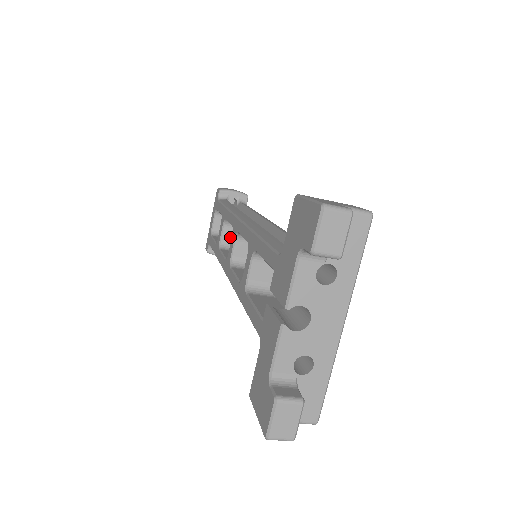
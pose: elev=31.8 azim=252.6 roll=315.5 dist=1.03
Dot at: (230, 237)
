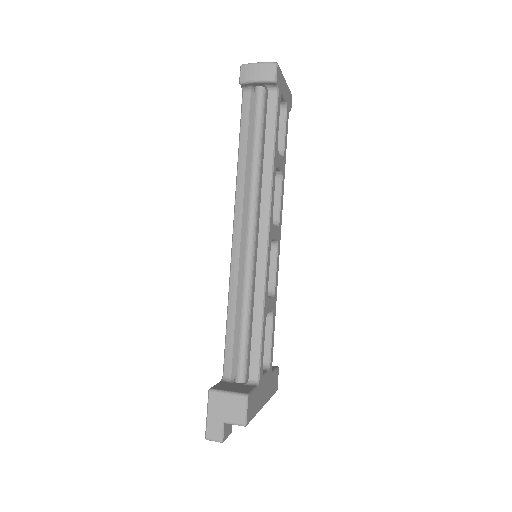
Dot at: occluded
